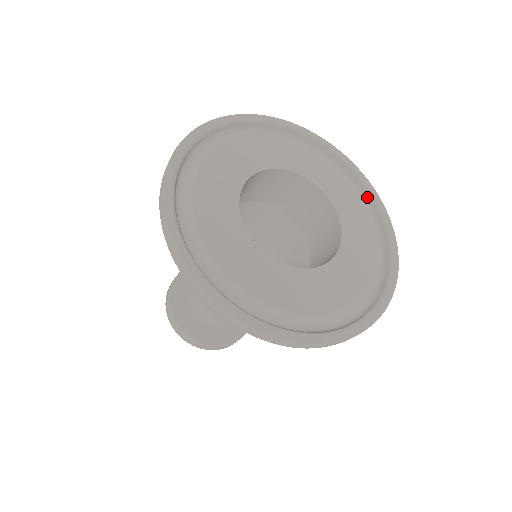
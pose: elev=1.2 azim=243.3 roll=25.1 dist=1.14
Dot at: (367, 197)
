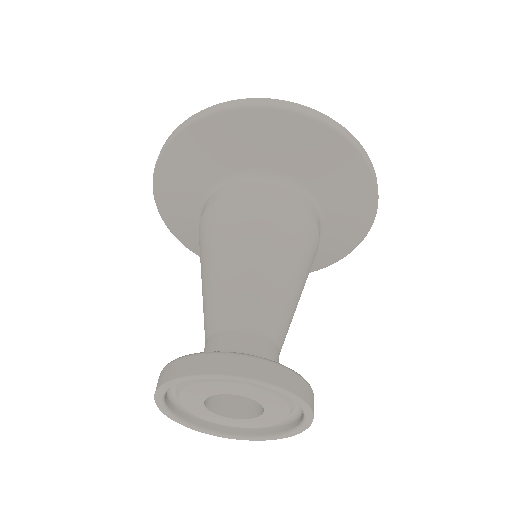
Dot at: occluded
